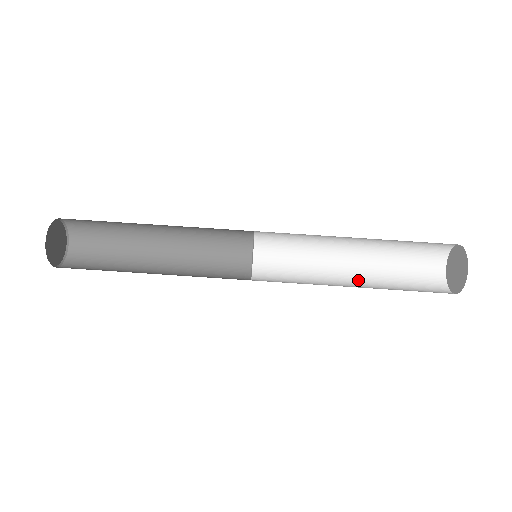
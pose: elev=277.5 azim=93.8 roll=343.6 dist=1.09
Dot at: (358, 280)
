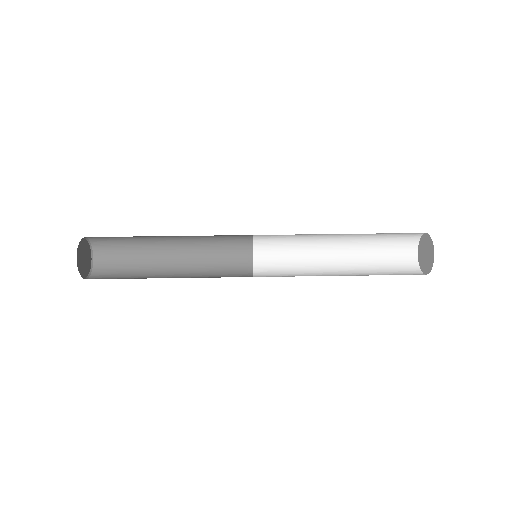
Dot at: (347, 275)
